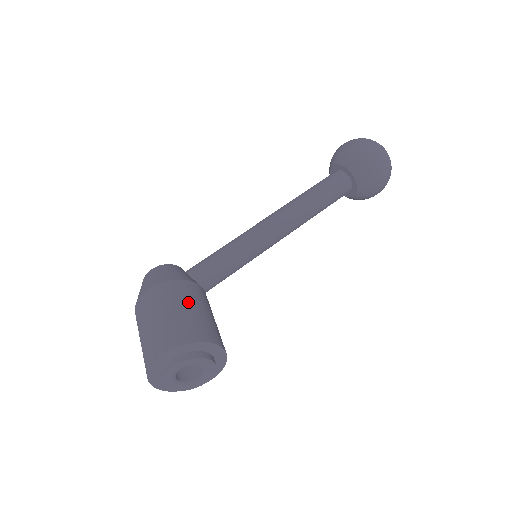
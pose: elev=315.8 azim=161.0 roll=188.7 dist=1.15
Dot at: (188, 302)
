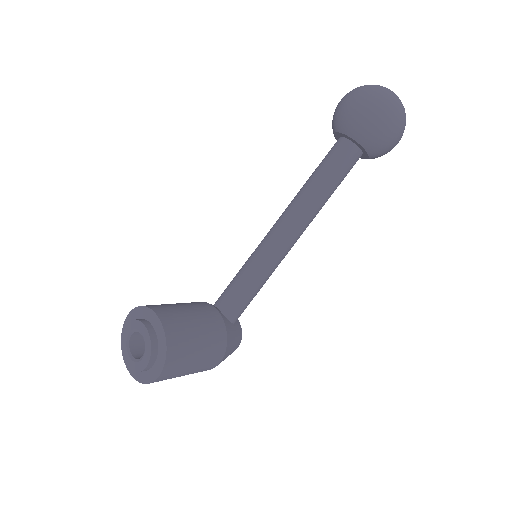
Dot at: occluded
